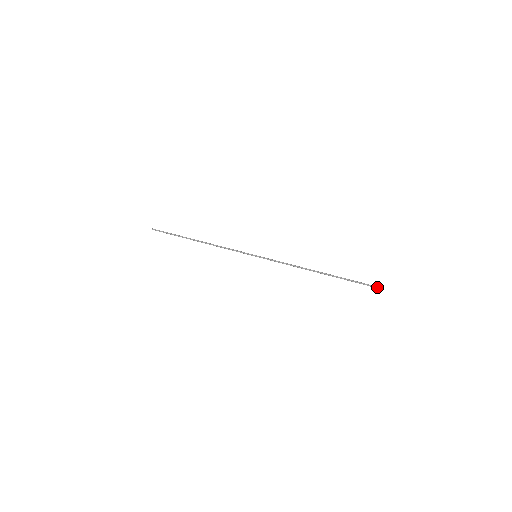
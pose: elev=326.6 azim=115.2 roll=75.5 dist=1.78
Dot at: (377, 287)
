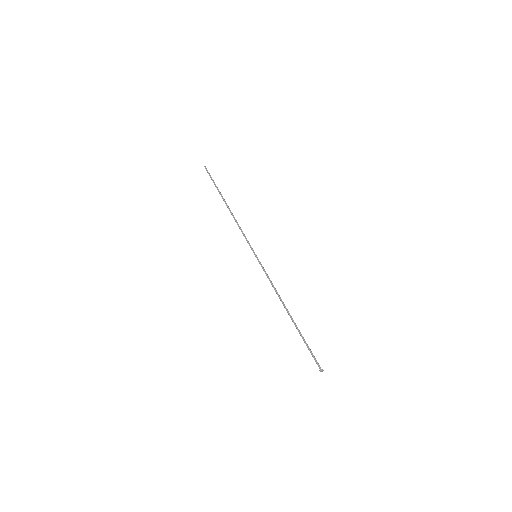
Dot at: (319, 370)
